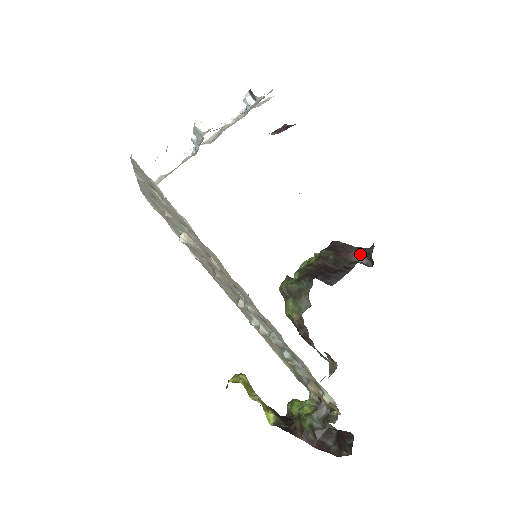
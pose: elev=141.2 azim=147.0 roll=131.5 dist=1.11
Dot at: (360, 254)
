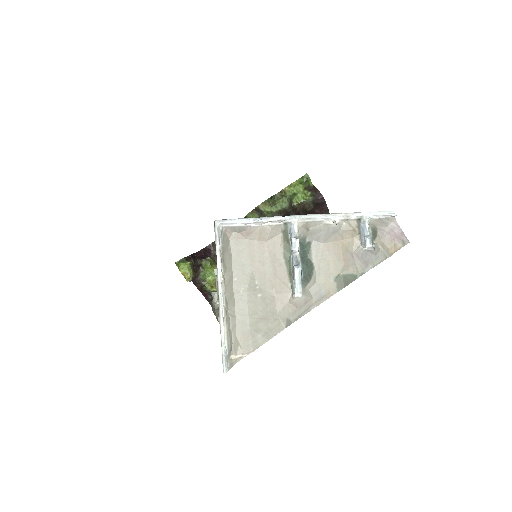
Dot at: occluded
